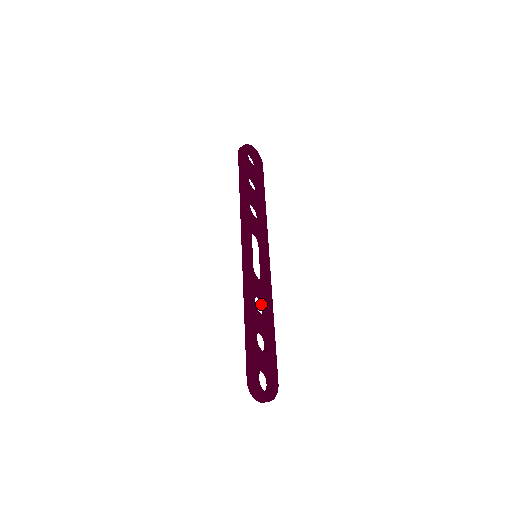
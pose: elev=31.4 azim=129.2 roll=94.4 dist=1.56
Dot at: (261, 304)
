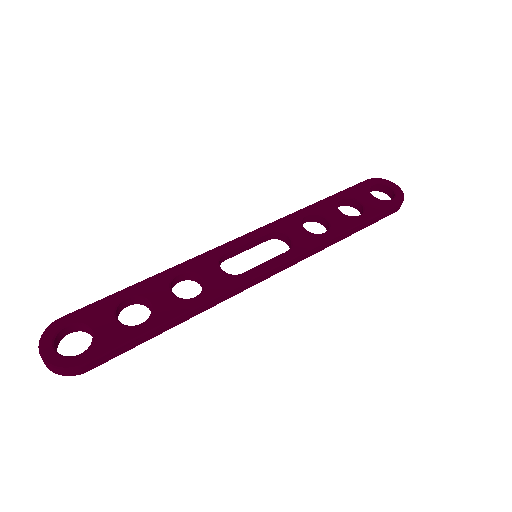
Dot at: occluded
